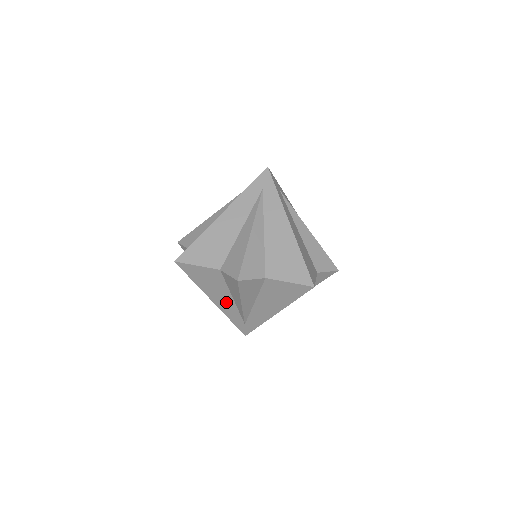
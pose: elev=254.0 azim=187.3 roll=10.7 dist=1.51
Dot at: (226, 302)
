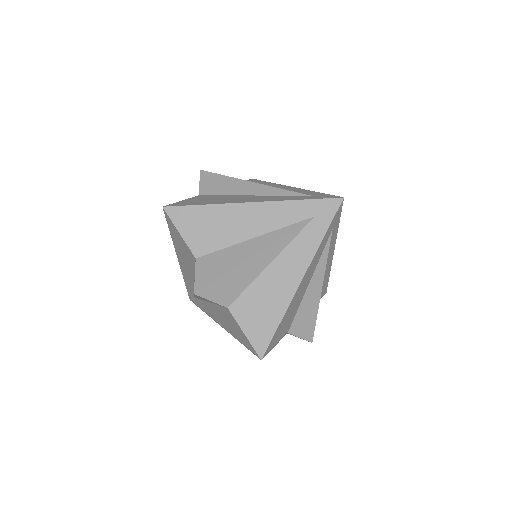
Dot at: (188, 273)
